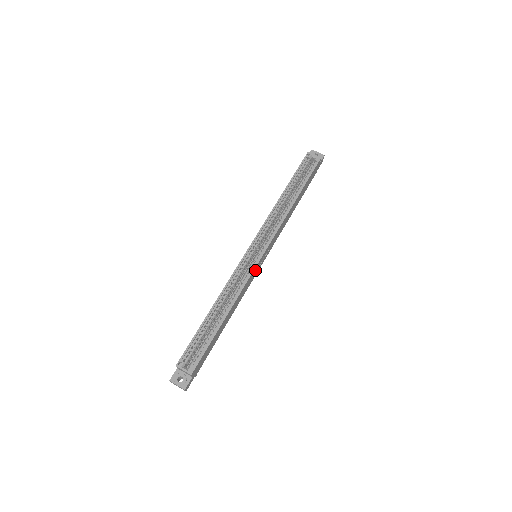
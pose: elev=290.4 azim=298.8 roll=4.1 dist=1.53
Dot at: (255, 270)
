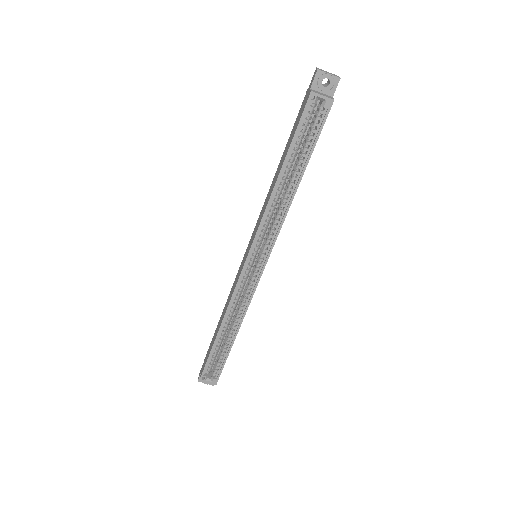
Dot at: occluded
